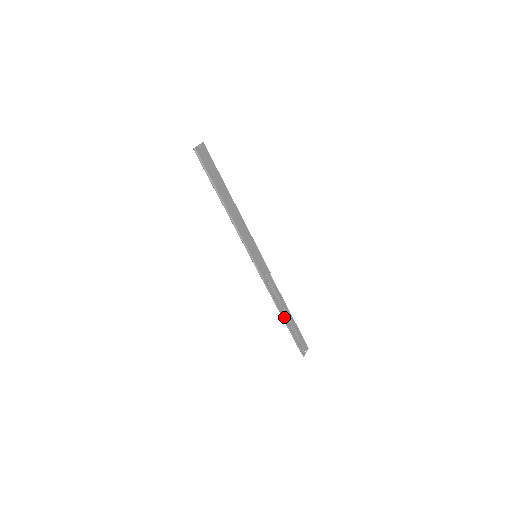
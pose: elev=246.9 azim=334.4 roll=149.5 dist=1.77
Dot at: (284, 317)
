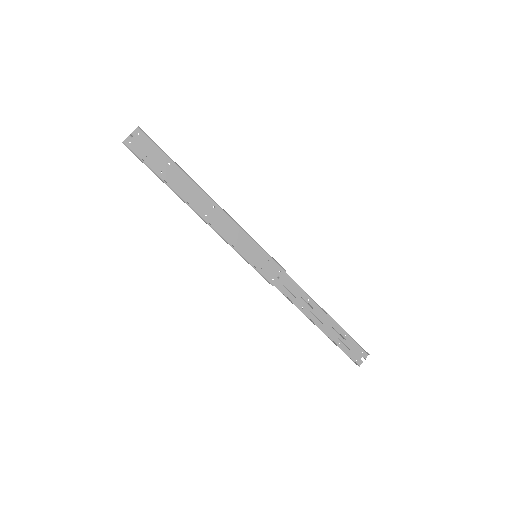
Dot at: (318, 323)
